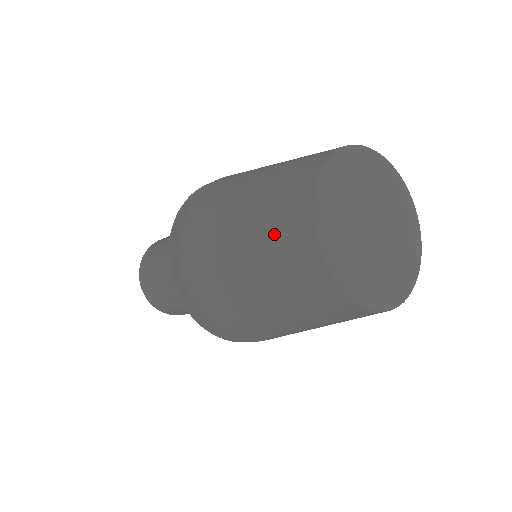
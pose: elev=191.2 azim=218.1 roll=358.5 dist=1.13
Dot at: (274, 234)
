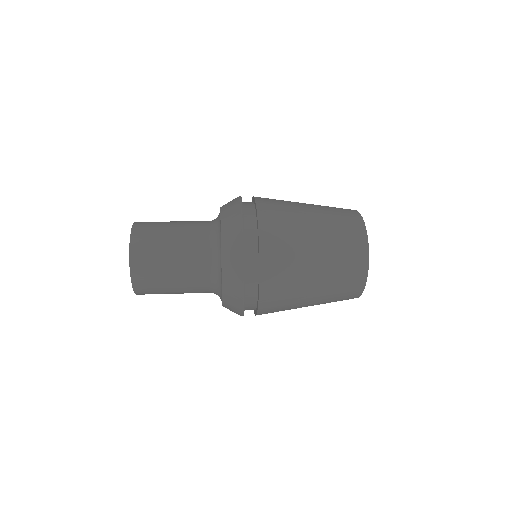
Dot at: (344, 250)
